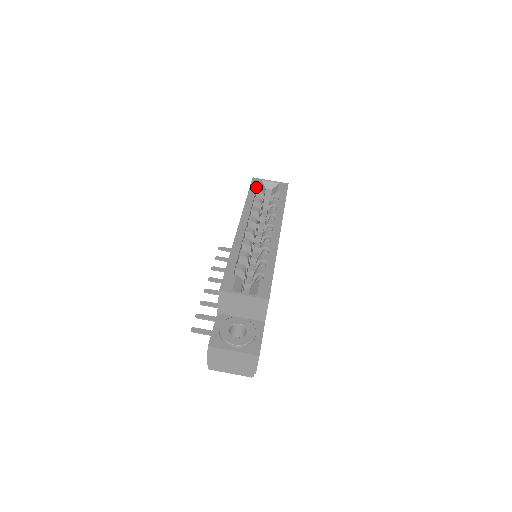
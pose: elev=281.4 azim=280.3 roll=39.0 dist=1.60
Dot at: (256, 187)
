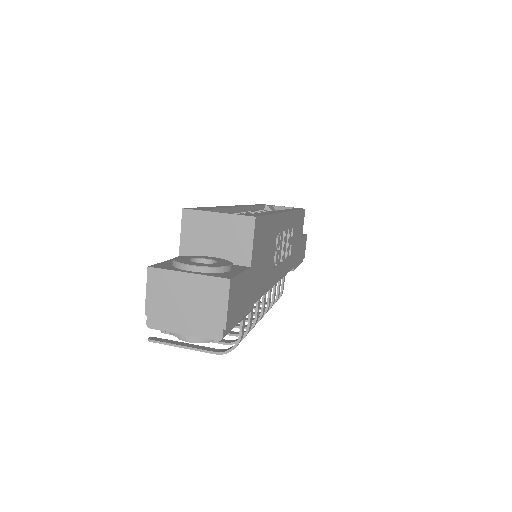
Dot at: (264, 205)
